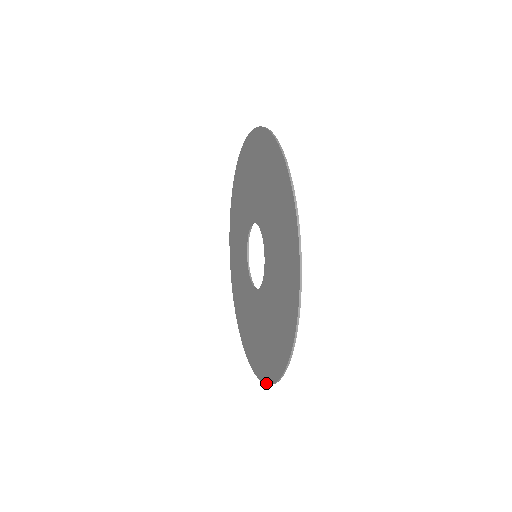
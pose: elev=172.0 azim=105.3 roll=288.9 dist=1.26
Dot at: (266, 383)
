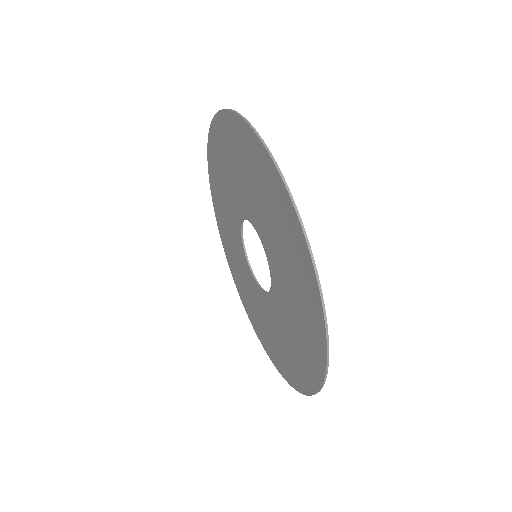
Dot at: occluded
